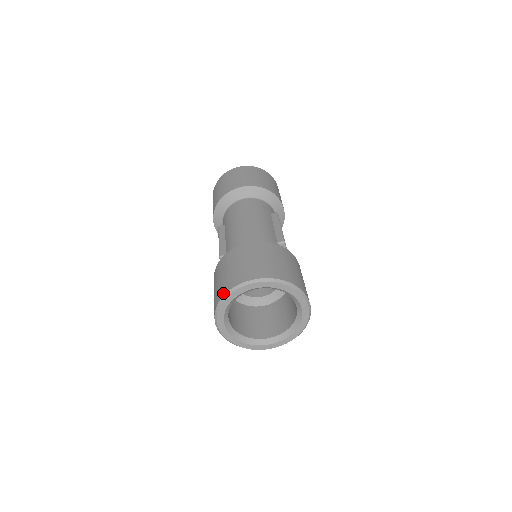
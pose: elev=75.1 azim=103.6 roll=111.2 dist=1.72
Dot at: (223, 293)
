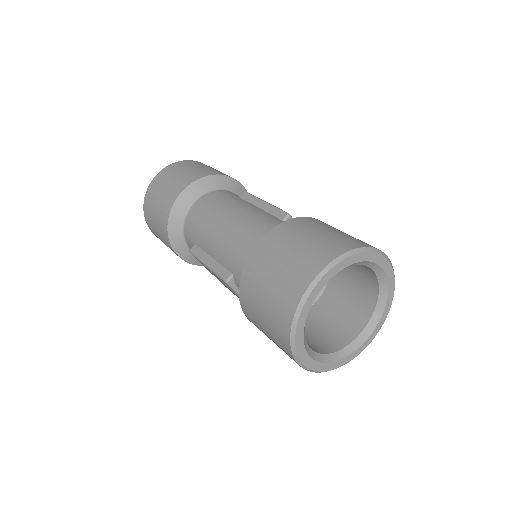
Dot at: (289, 317)
